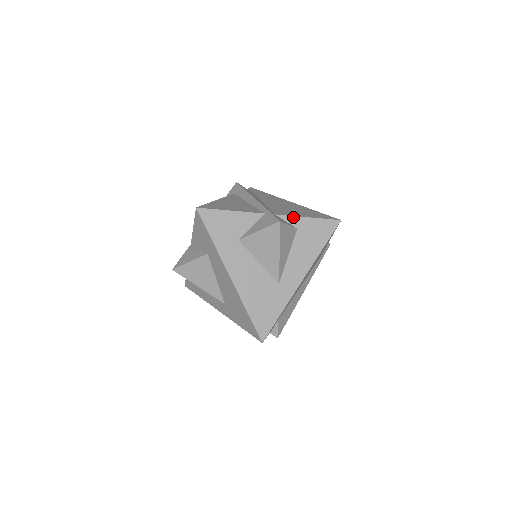
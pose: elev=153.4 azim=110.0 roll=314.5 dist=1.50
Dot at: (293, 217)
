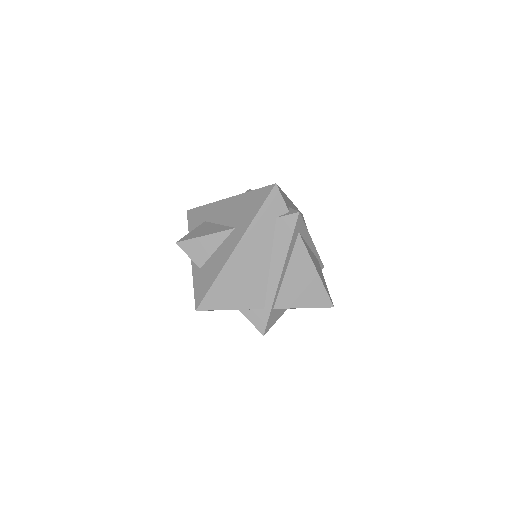
Dot at: occluded
